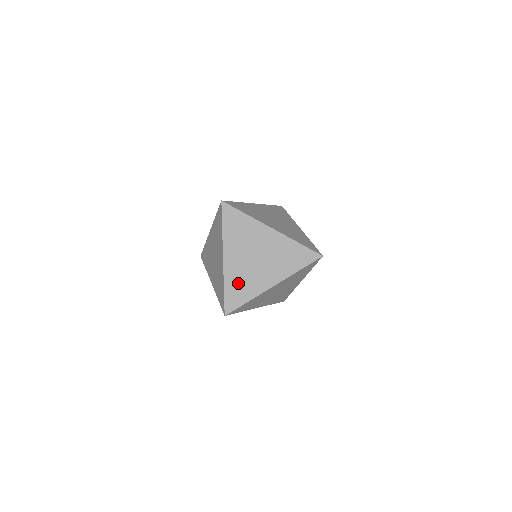
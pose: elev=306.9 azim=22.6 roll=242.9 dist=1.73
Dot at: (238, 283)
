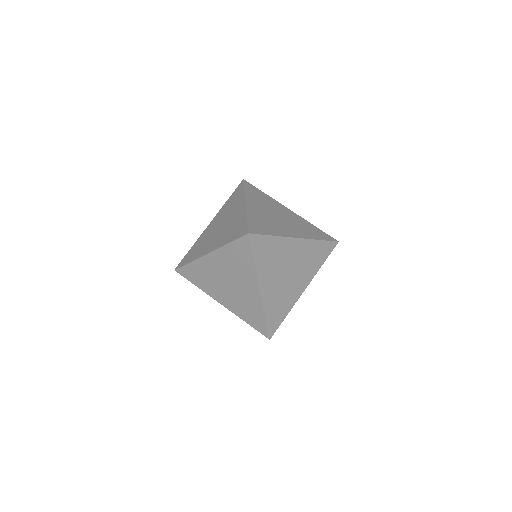
Dot at: (201, 273)
